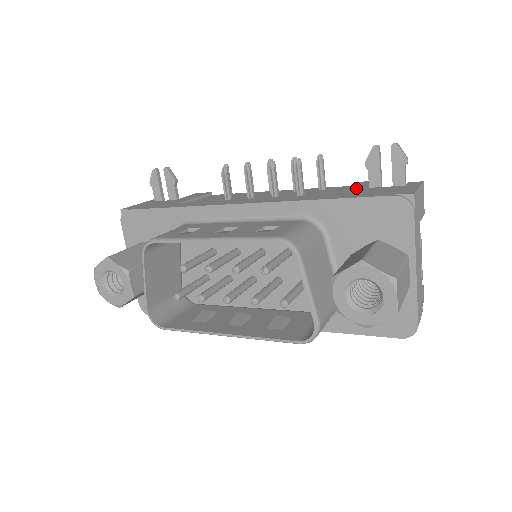
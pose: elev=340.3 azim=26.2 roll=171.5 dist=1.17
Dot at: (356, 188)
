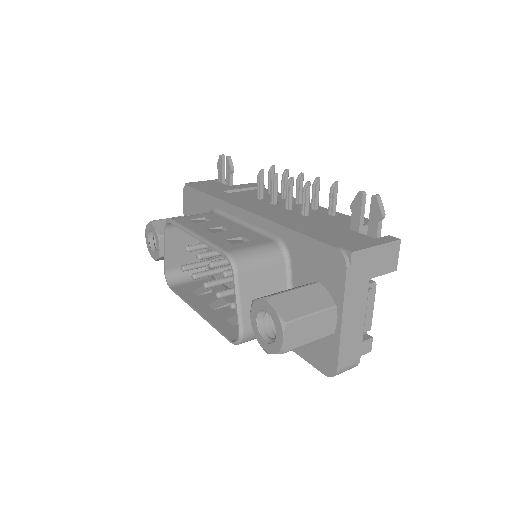
Dot at: (341, 225)
